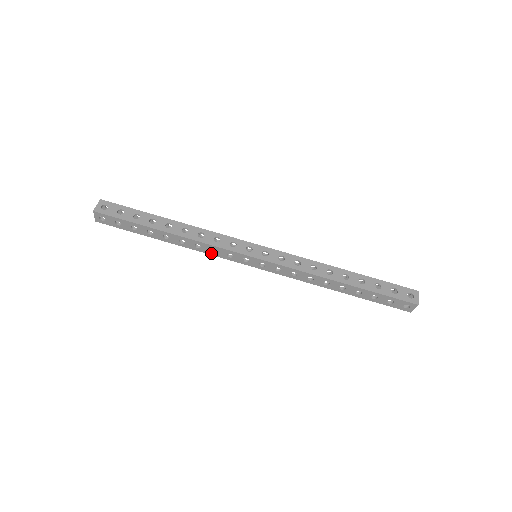
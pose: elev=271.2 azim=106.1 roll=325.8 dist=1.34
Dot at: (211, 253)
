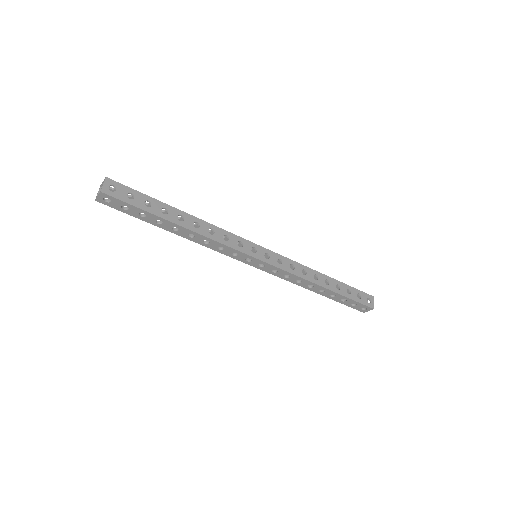
Dot at: (216, 249)
